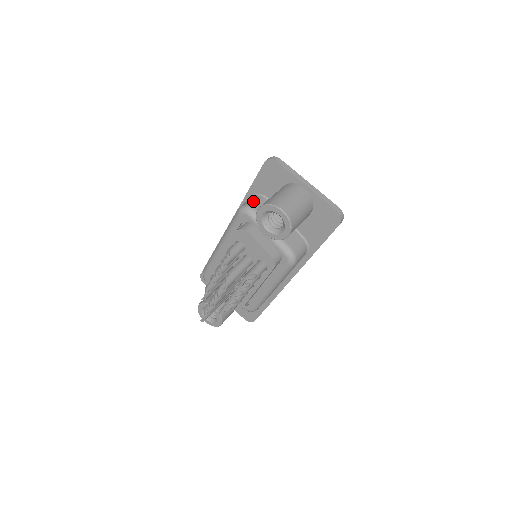
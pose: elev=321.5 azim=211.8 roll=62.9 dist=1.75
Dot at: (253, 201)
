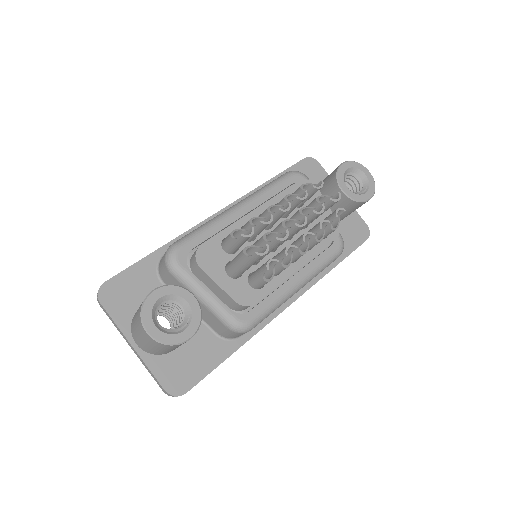
Dot at: occluded
